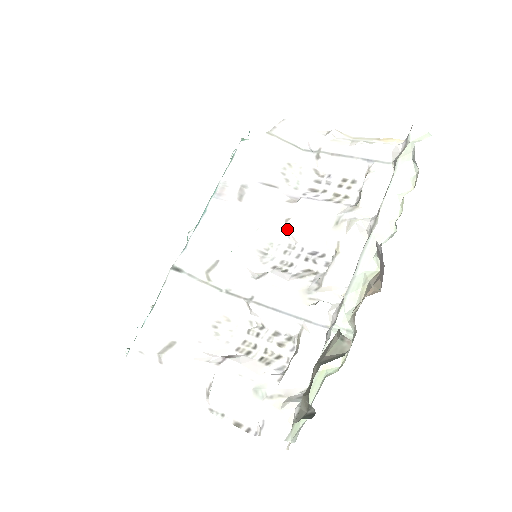
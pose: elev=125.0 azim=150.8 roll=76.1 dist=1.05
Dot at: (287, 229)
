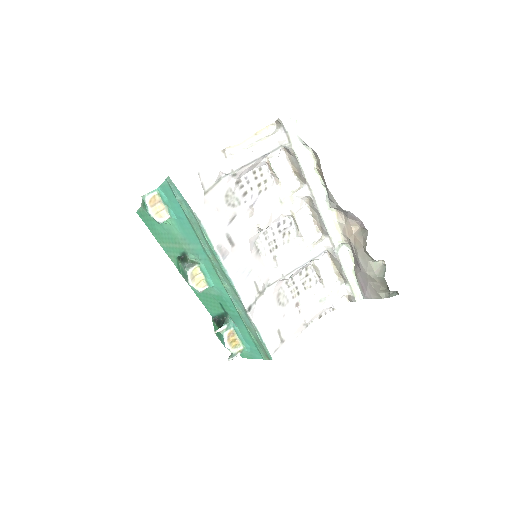
Dot at: occluded
